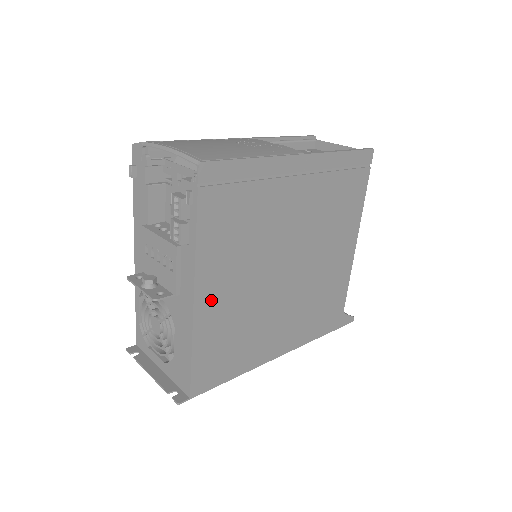
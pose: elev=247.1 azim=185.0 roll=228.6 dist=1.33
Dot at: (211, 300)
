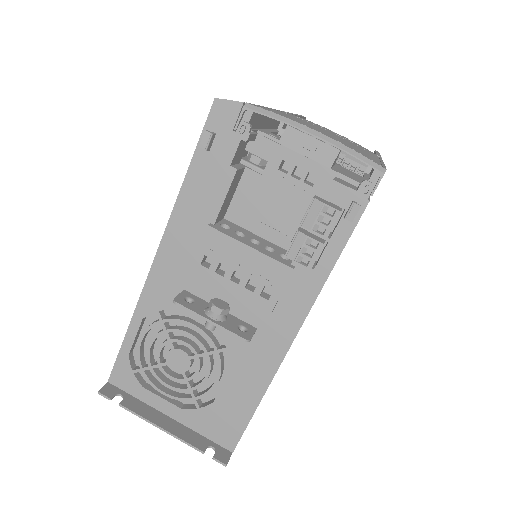
Dot at: occluded
